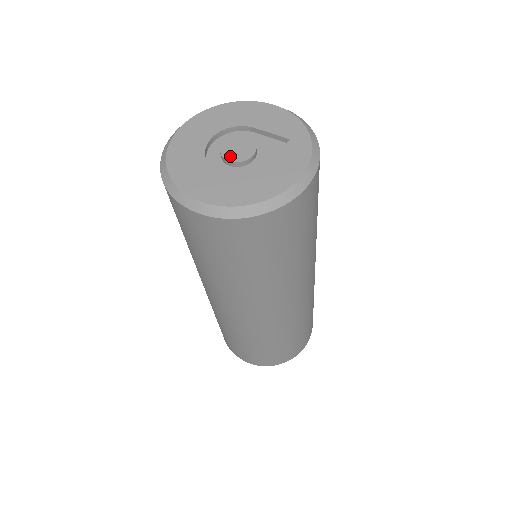
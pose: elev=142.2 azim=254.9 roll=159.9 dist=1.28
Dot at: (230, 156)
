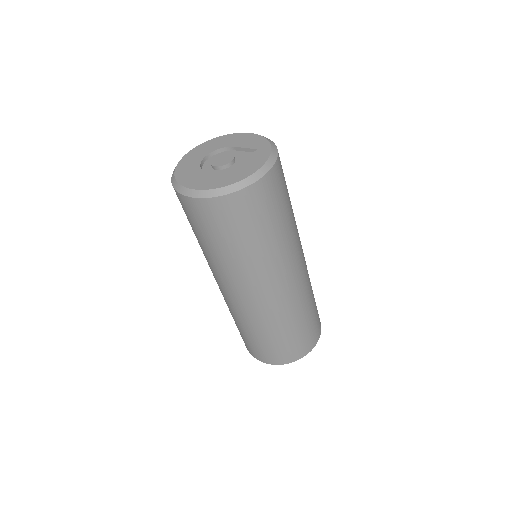
Dot at: (216, 163)
